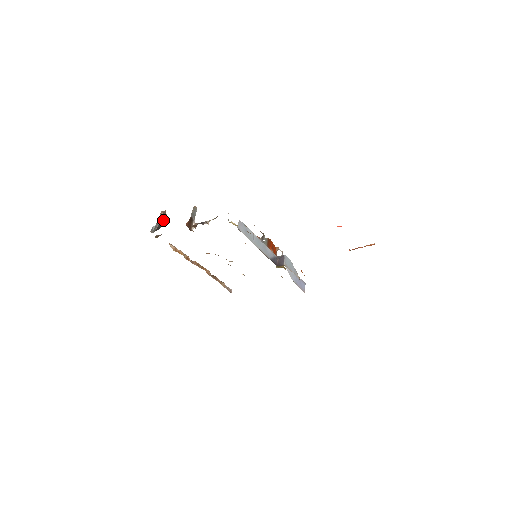
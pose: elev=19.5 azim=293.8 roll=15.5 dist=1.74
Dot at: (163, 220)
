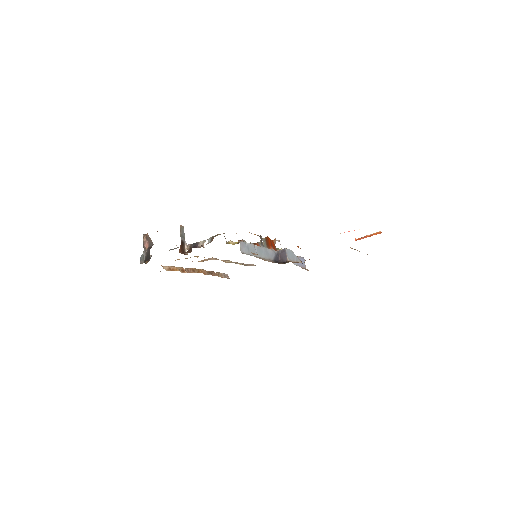
Dot at: (149, 247)
